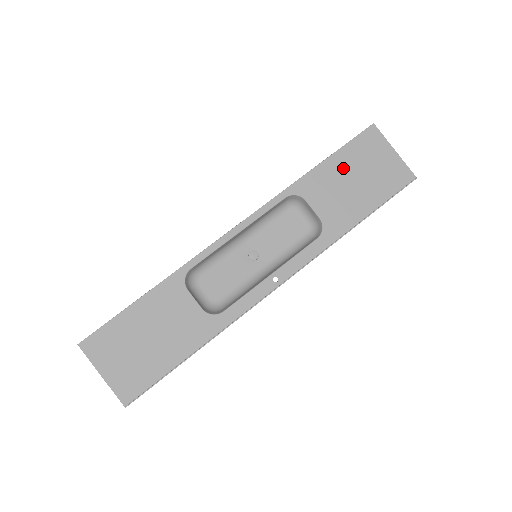
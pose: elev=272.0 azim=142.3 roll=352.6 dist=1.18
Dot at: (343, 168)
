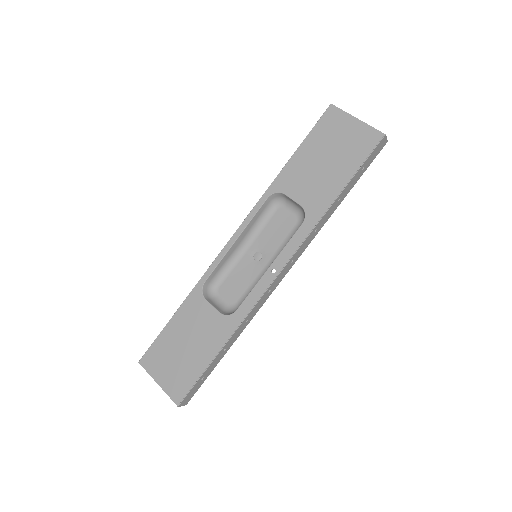
Dot at: (312, 154)
